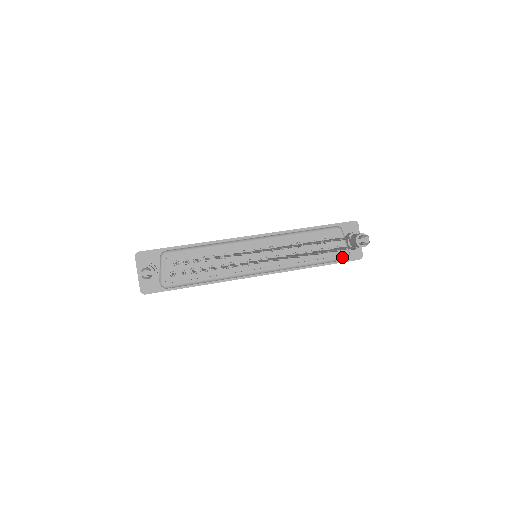
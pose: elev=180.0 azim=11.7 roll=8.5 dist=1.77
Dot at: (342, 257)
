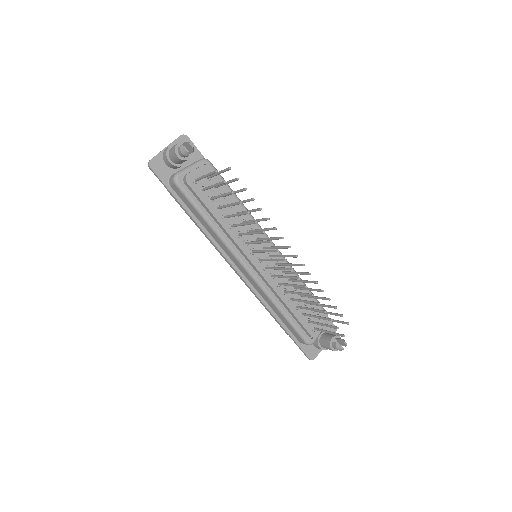
Dot at: (307, 338)
